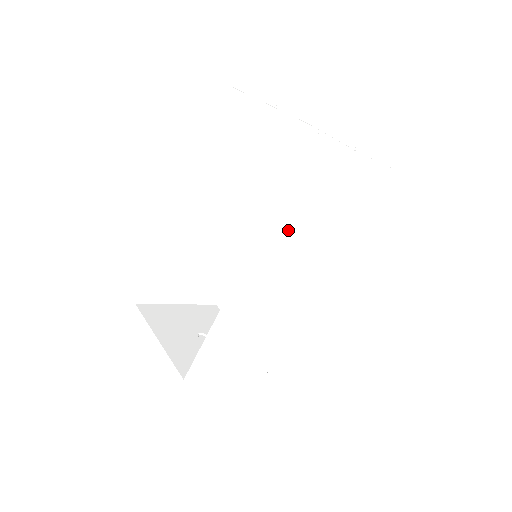
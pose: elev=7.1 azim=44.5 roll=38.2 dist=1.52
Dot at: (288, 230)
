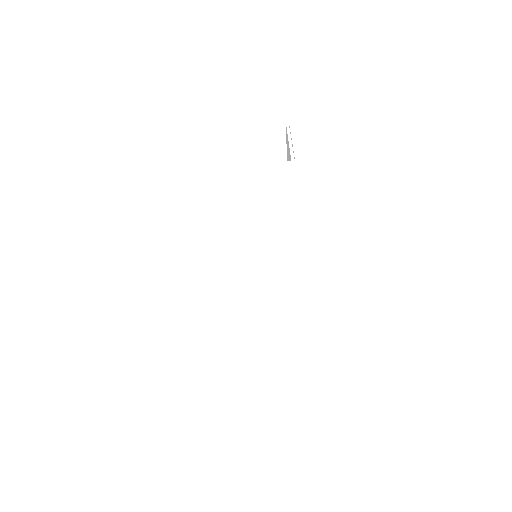
Dot at: (203, 241)
